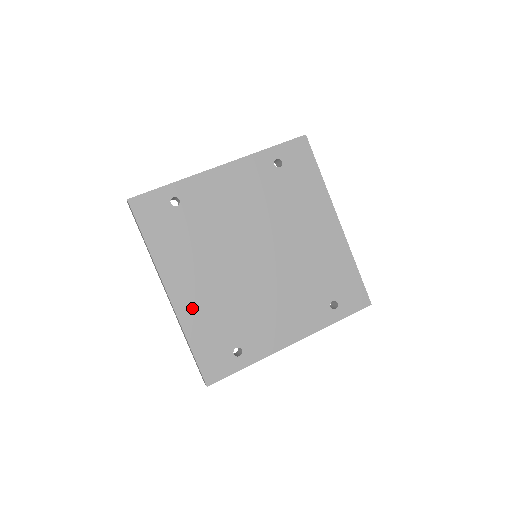
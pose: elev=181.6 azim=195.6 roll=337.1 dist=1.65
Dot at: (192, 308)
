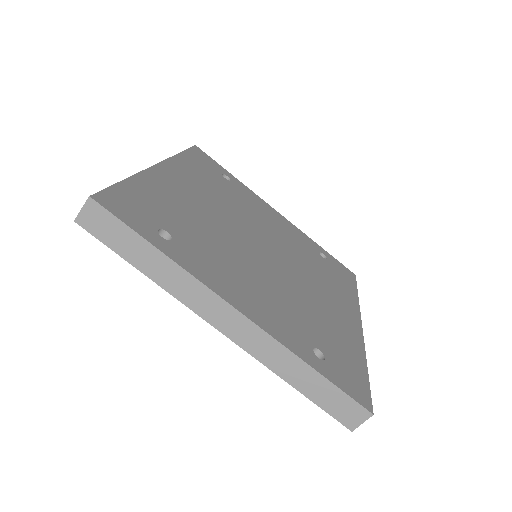
Dot at: (165, 184)
